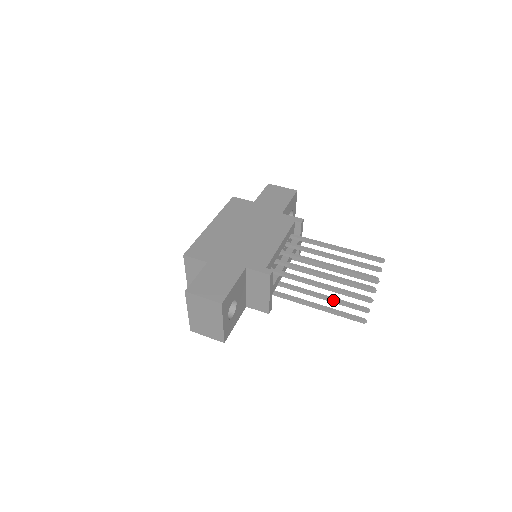
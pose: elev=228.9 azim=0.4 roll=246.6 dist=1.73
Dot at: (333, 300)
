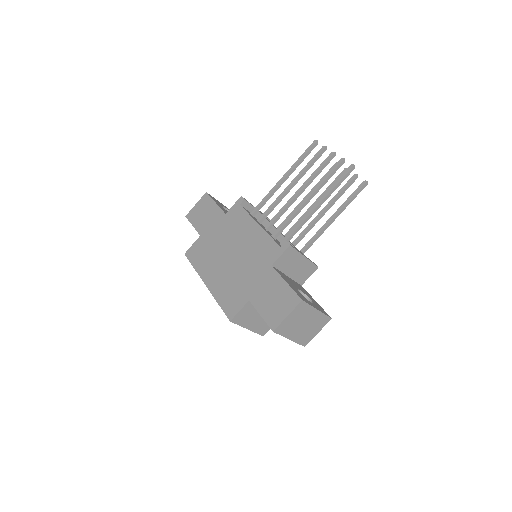
Dot at: (332, 203)
